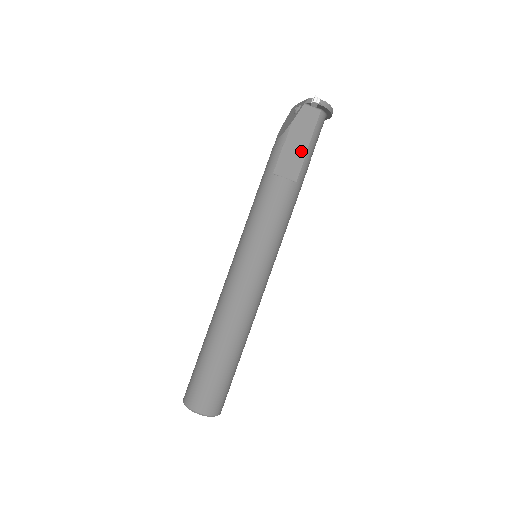
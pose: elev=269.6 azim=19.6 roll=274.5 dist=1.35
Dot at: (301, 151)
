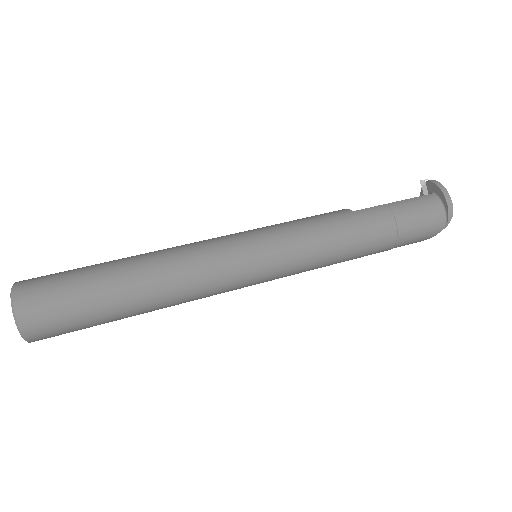
Dot at: occluded
